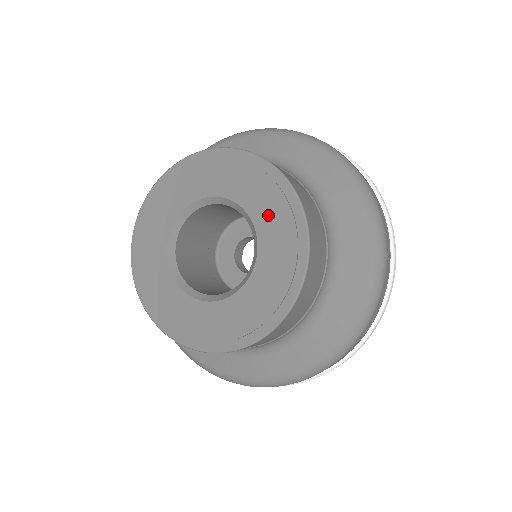
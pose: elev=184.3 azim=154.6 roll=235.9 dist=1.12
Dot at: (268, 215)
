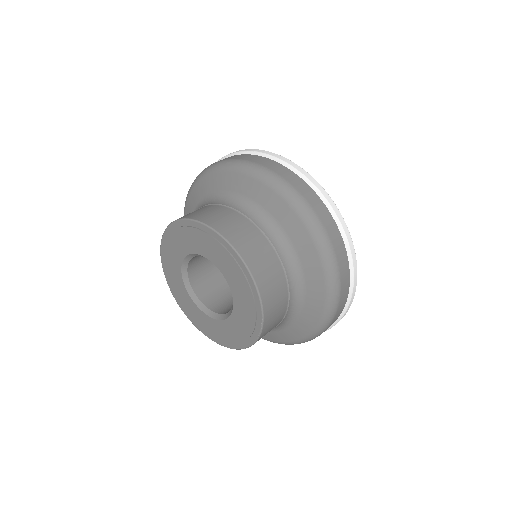
Dot at: (242, 314)
